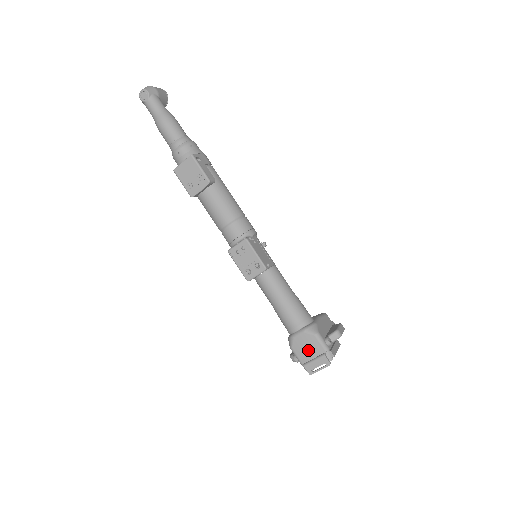
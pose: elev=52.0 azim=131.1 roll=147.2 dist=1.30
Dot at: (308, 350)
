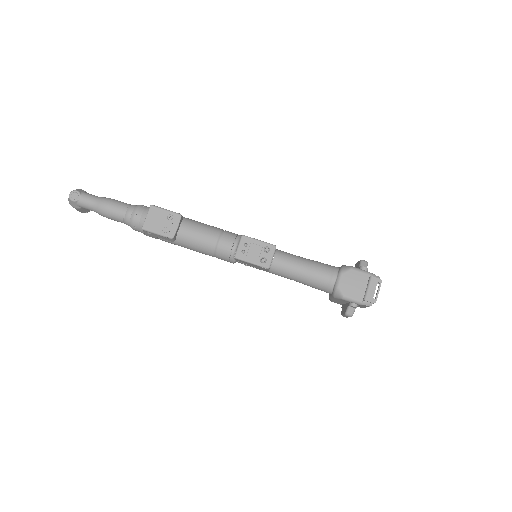
Dot at: (357, 285)
